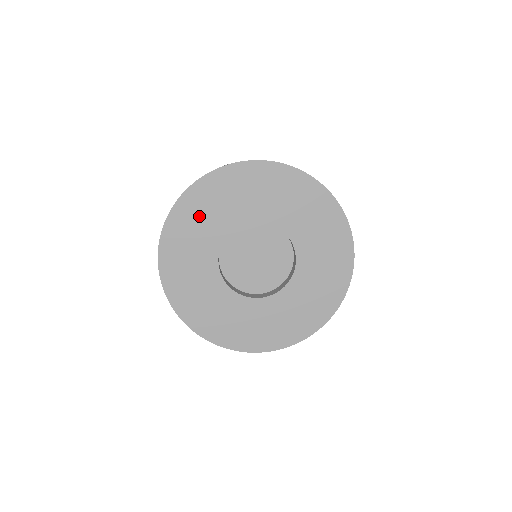
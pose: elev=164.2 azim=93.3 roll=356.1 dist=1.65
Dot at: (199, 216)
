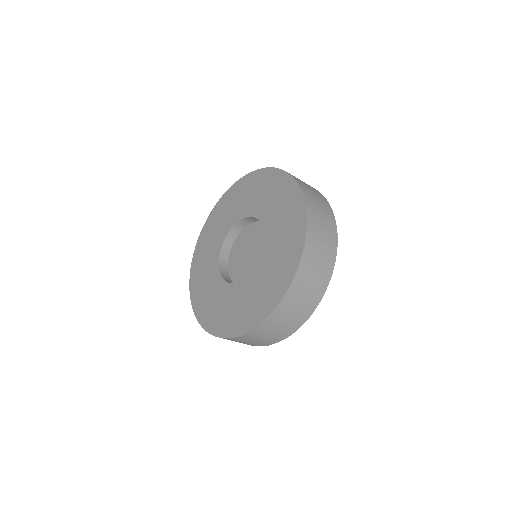
Dot at: (208, 242)
